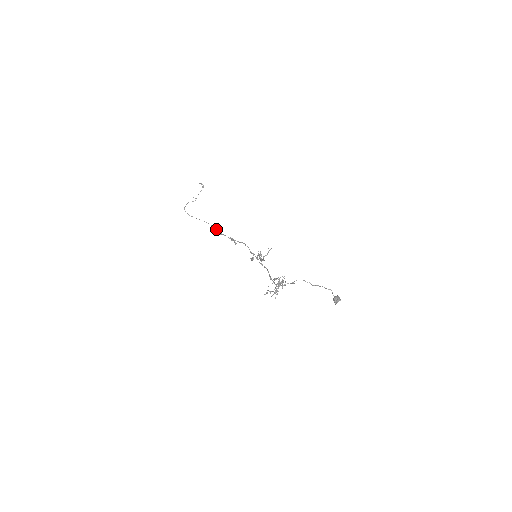
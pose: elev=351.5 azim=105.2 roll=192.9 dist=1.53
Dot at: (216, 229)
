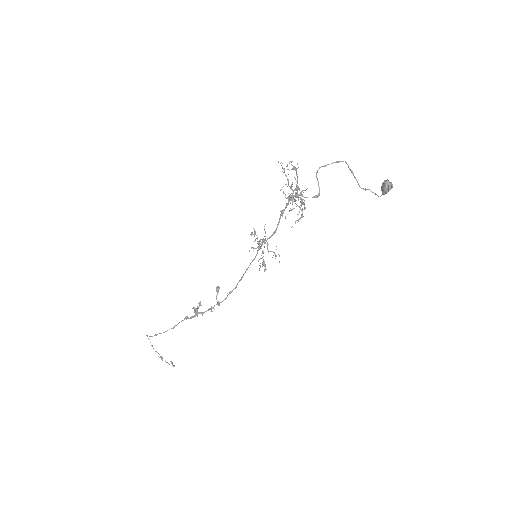
Dot at: (190, 318)
